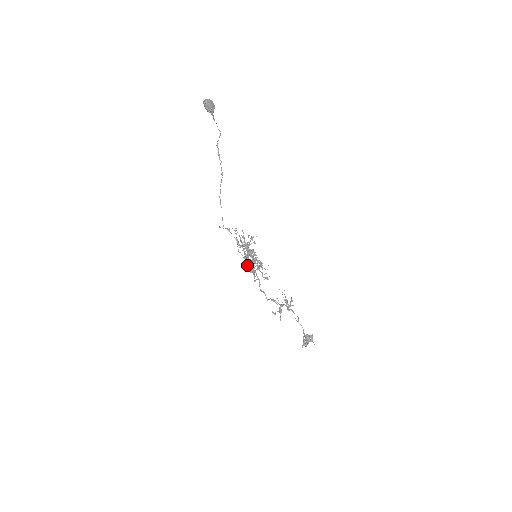
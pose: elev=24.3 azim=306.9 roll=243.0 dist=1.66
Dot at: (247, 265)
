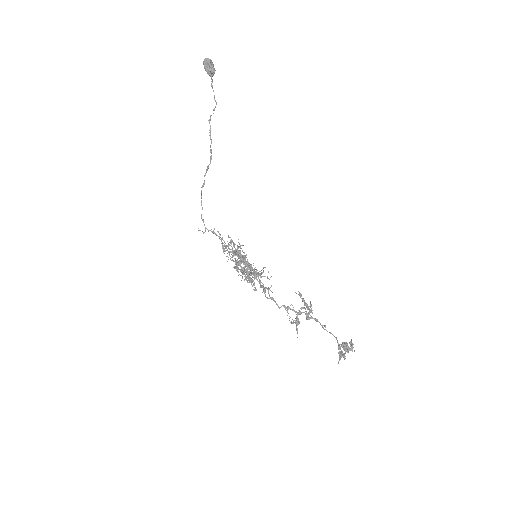
Dot at: (242, 271)
